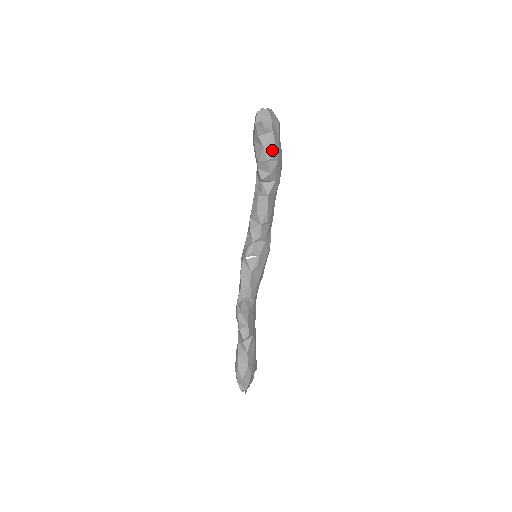
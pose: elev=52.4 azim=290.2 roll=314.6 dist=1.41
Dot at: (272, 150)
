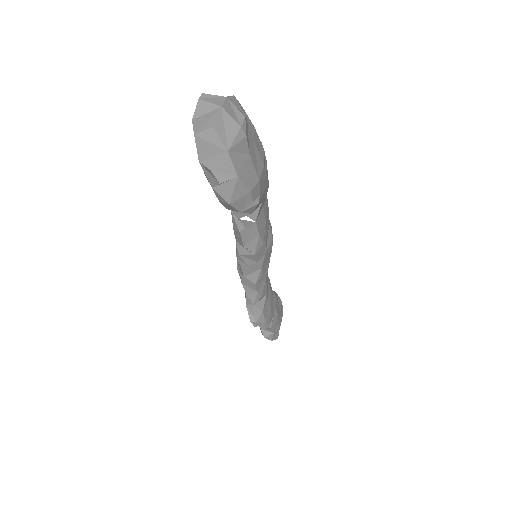
Dot at: (245, 198)
